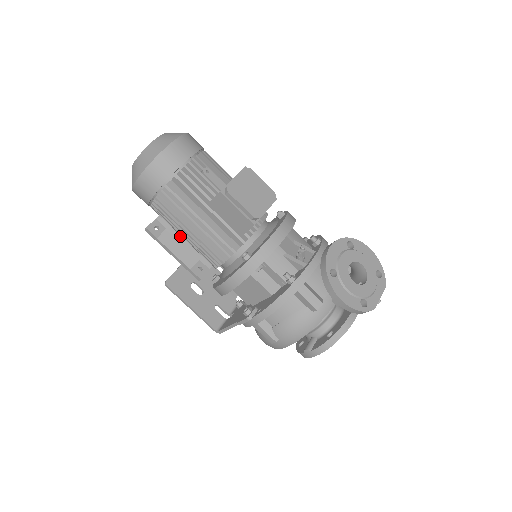
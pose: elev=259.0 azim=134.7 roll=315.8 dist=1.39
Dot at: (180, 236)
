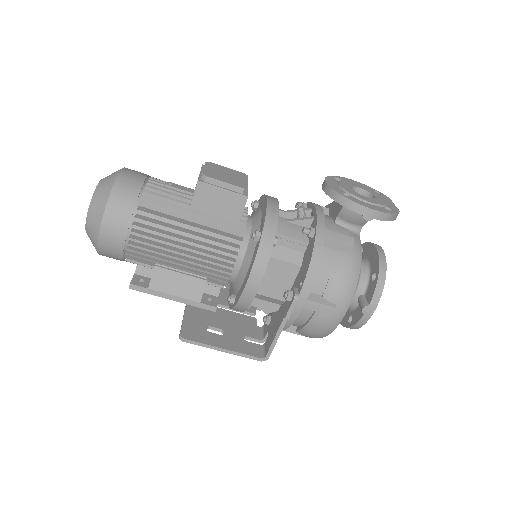
Dot at: (172, 272)
